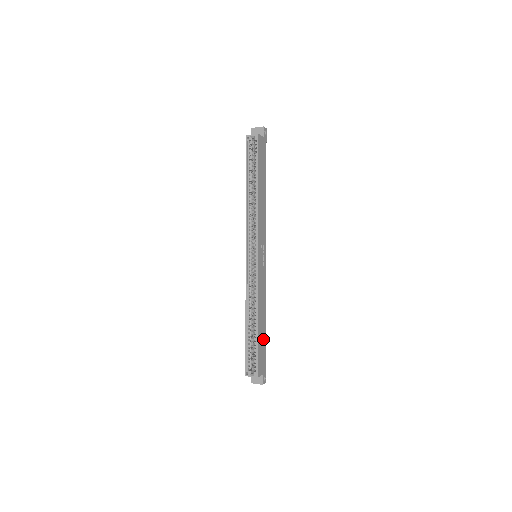
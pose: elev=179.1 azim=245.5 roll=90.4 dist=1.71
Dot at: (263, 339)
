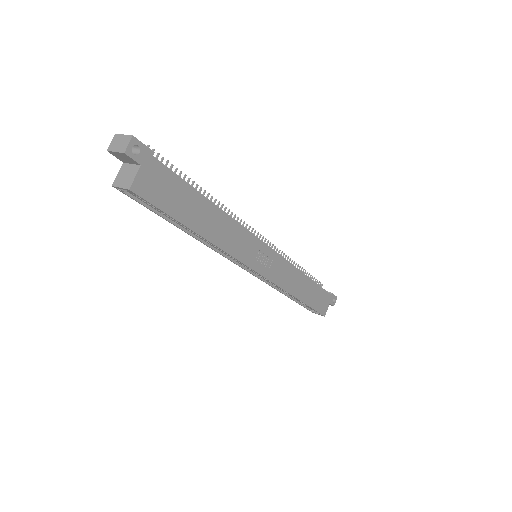
Dot at: (314, 290)
